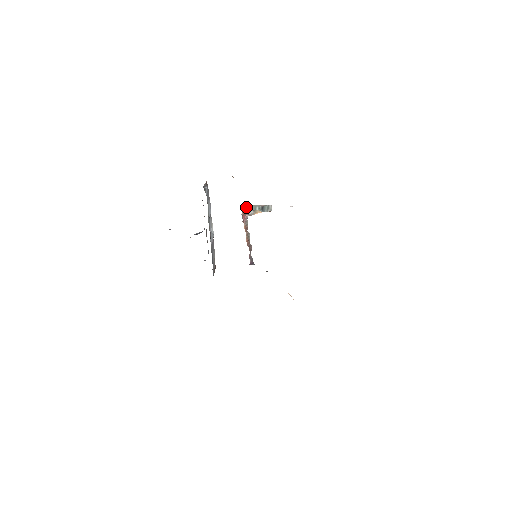
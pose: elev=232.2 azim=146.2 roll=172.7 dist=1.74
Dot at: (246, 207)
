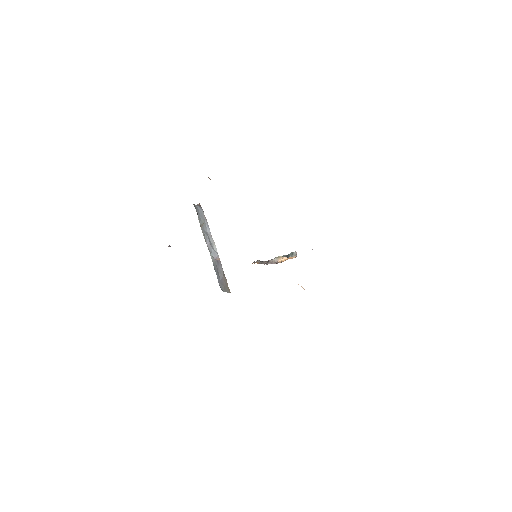
Dot at: occluded
